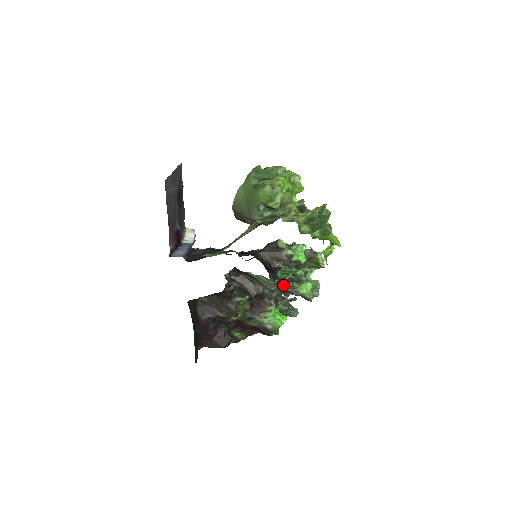
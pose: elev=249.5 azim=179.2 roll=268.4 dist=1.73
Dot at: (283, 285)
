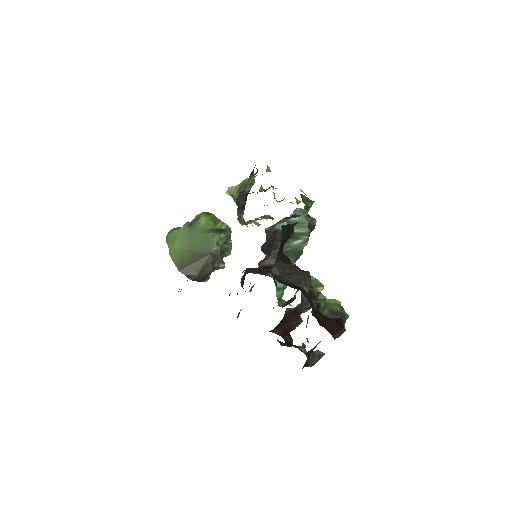
Dot at: occluded
